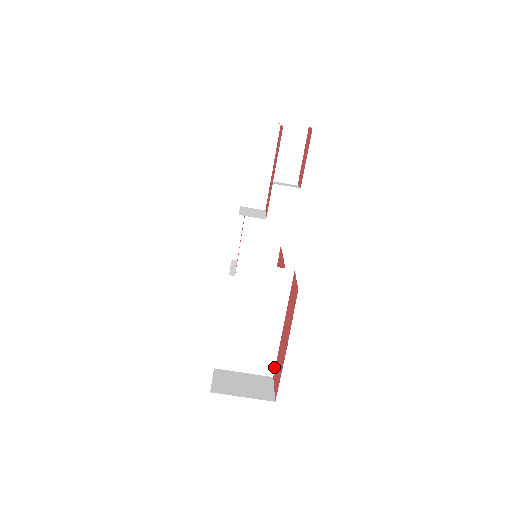
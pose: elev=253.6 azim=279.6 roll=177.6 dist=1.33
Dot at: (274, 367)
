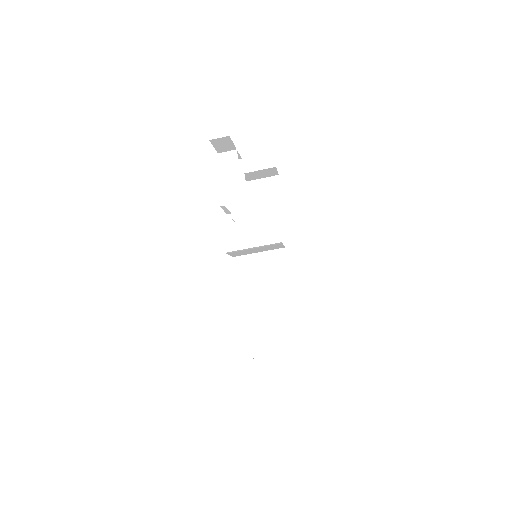
Dot at: (300, 340)
